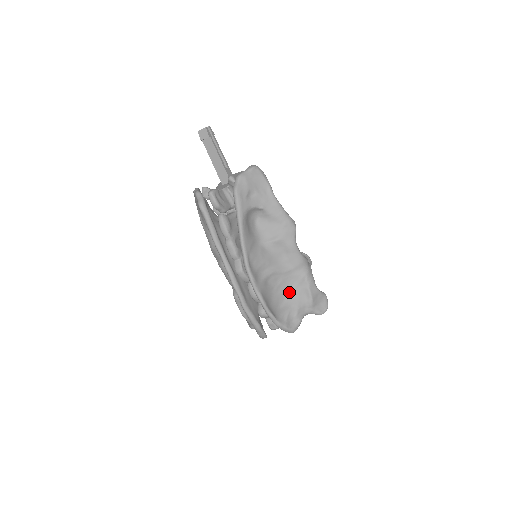
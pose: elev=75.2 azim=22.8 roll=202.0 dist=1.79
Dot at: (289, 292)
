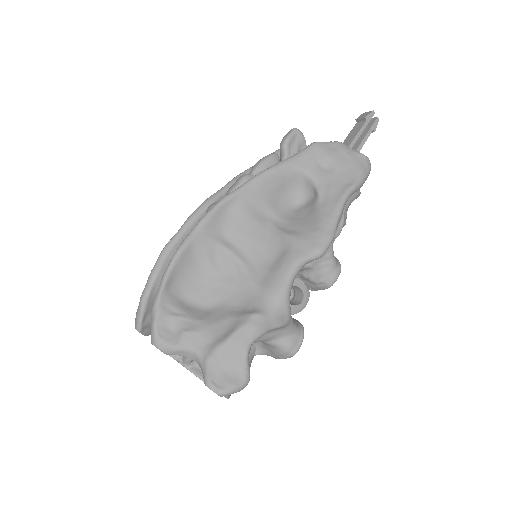
Dot at: (220, 307)
